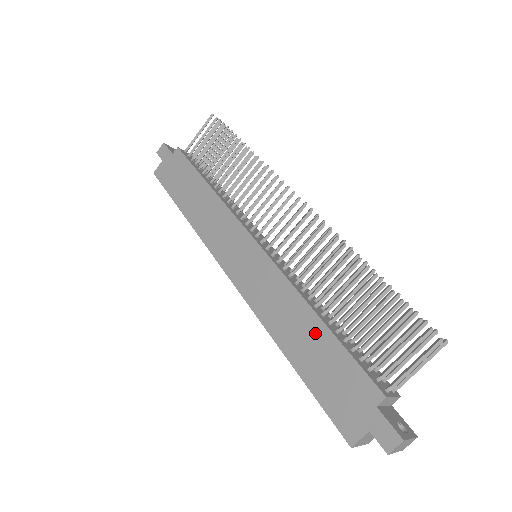
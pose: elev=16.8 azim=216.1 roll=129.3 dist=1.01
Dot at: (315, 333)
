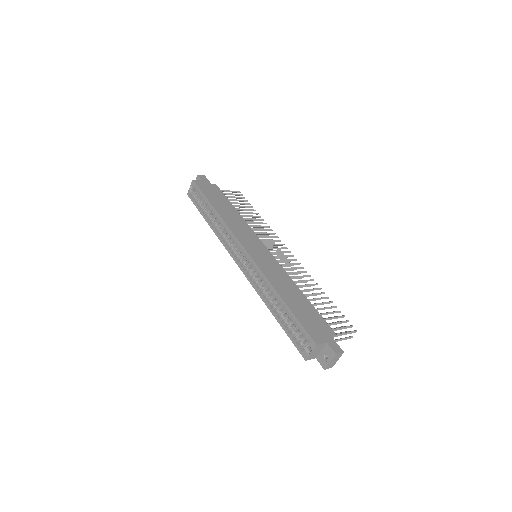
Dot at: (300, 297)
